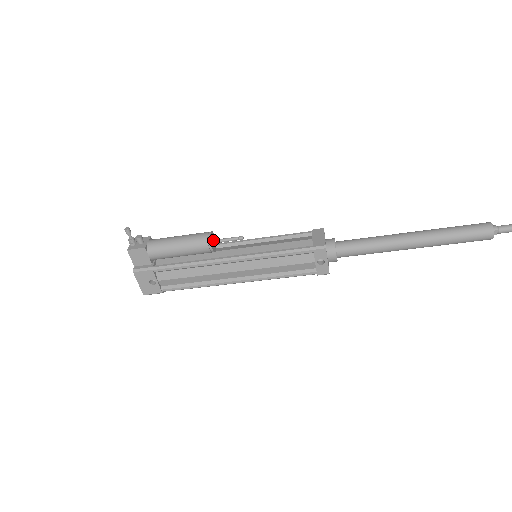
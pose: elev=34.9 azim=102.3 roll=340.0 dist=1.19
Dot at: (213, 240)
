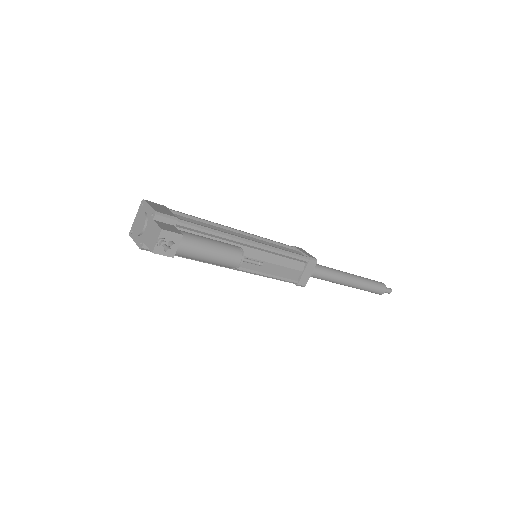
Dot at: occluded
